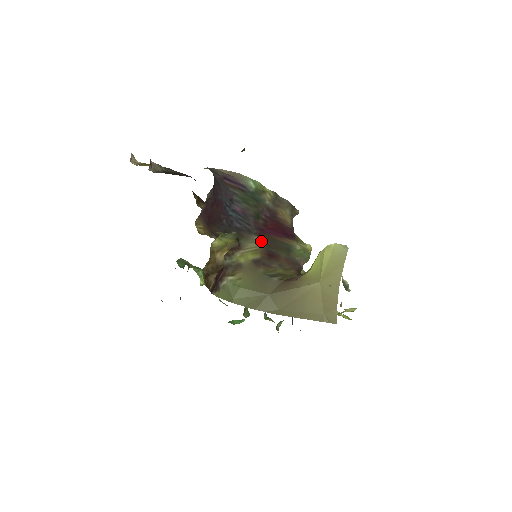
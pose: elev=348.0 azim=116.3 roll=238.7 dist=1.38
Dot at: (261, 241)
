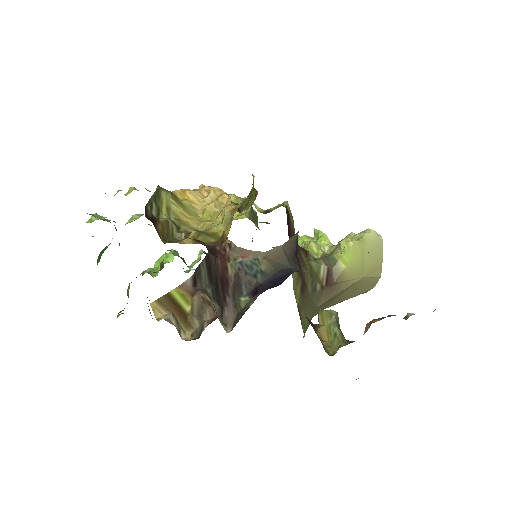
Dot at: occluded
